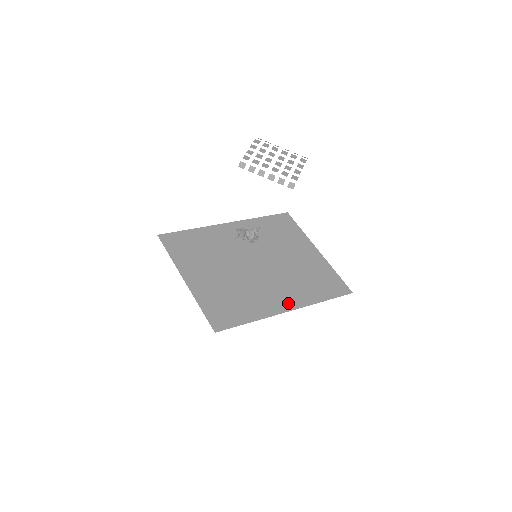
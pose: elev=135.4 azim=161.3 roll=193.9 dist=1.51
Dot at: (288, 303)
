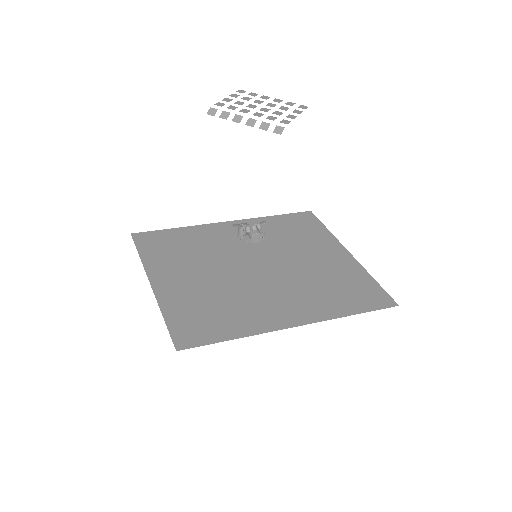
Dot at: (295, 316)
